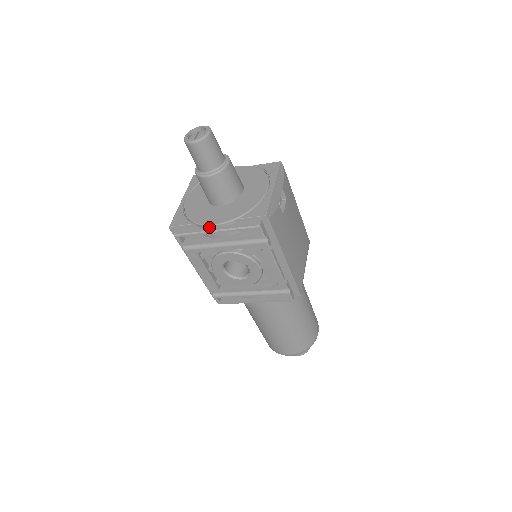
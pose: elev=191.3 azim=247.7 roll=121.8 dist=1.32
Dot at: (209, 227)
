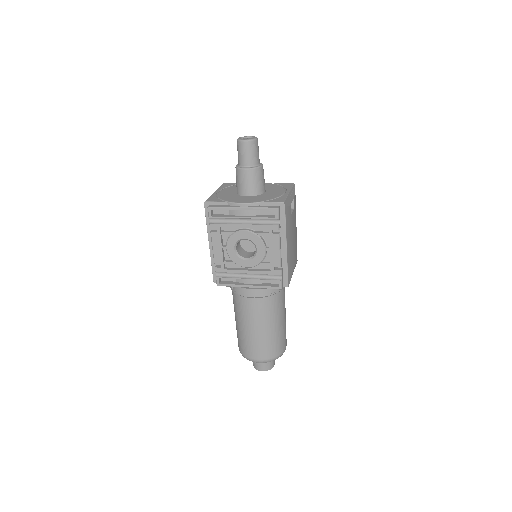
Dot at: (238, 205)
